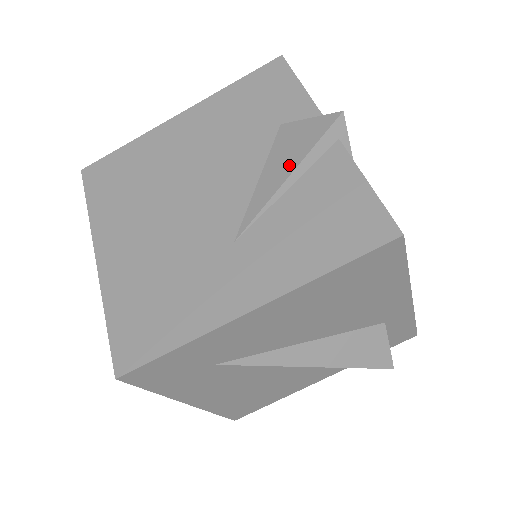
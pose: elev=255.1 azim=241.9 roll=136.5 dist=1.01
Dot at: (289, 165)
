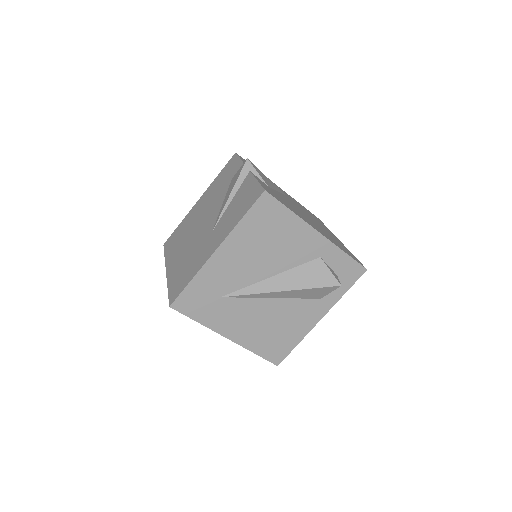
Dot at: (230, 191)
